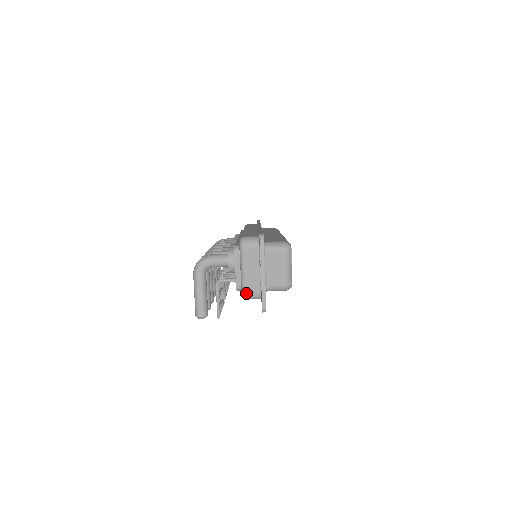
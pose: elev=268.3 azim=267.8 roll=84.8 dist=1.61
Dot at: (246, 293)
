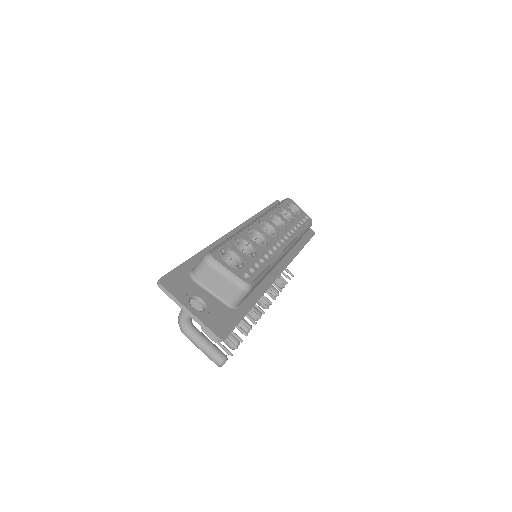
Dot at: occluded
